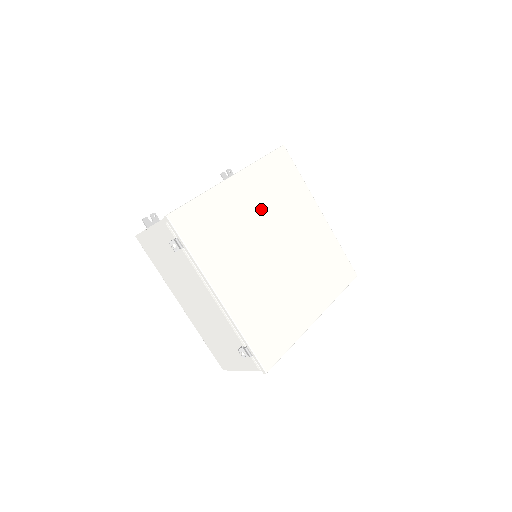
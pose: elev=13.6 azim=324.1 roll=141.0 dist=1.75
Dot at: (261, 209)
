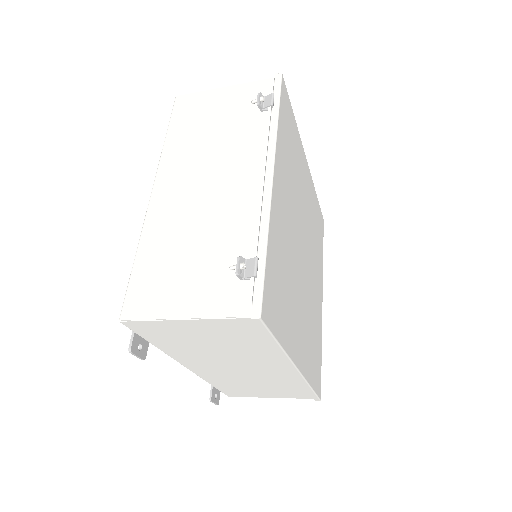
Dot at: (308, 211)
